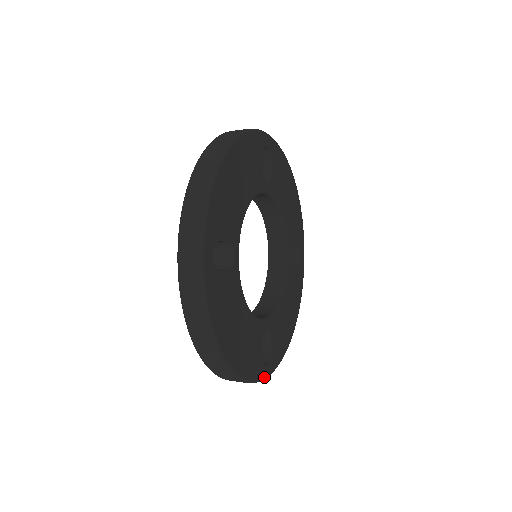
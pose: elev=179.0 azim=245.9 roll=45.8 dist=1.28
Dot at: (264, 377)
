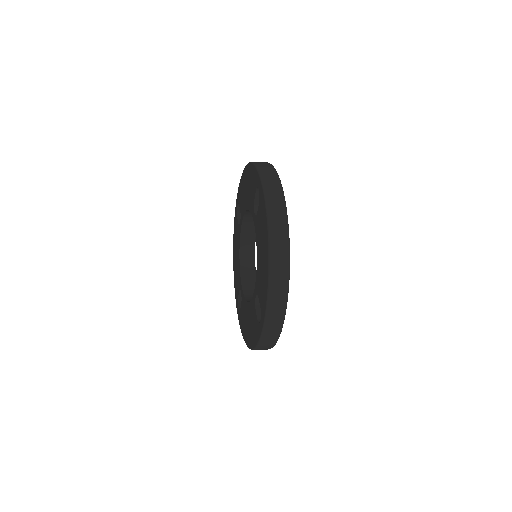
Dot at: occluded
